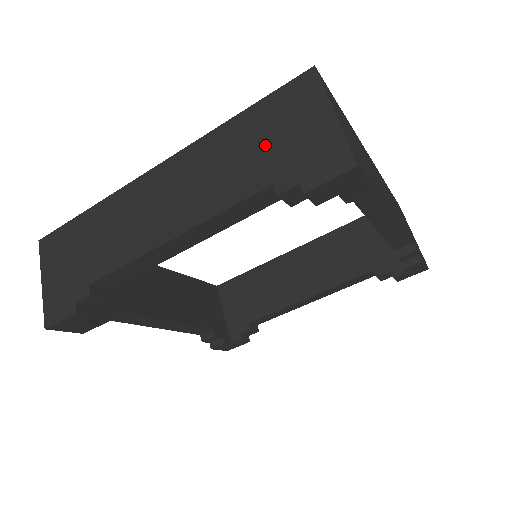
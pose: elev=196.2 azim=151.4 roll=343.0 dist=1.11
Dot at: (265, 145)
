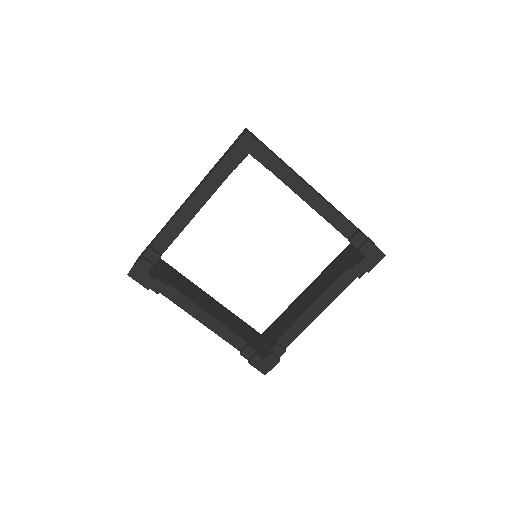
Dot at: (224, 155)
